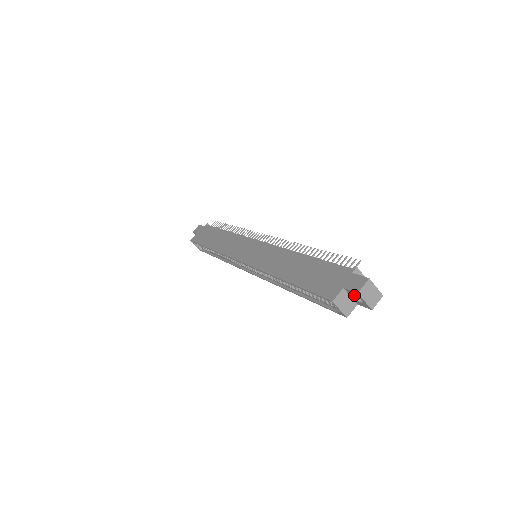
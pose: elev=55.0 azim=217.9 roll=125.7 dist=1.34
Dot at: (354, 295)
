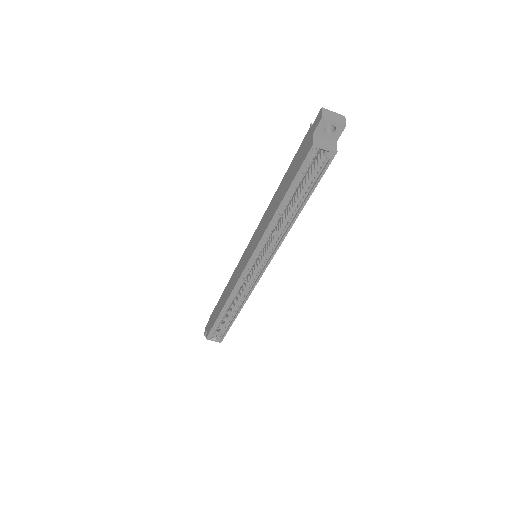
Dot at: (325, 132)
